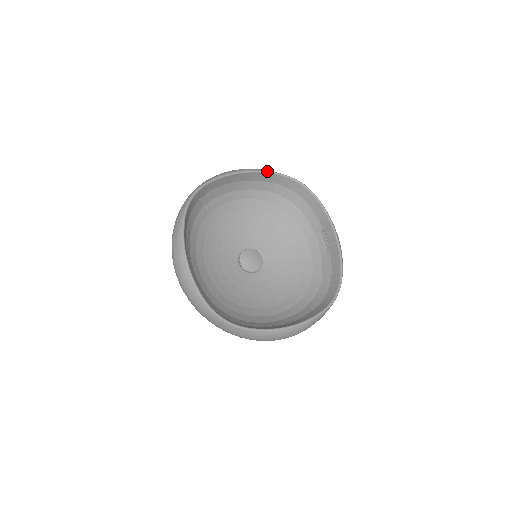
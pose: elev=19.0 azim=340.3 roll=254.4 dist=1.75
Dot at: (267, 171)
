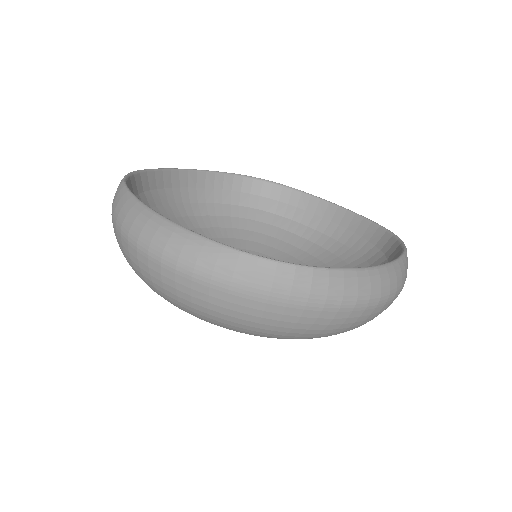
Dot at: (364, 217)
